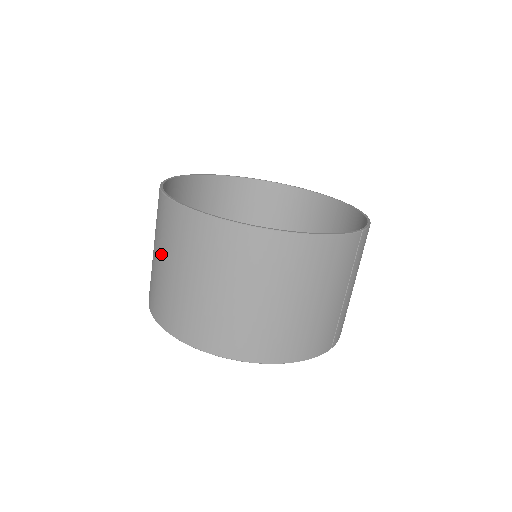
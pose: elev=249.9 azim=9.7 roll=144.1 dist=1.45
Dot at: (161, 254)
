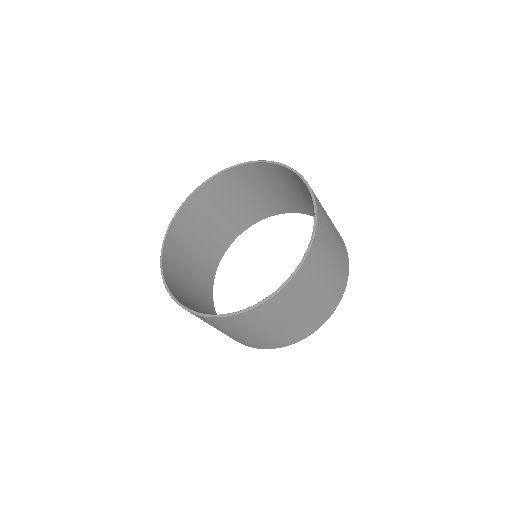
Dot at: occluded
